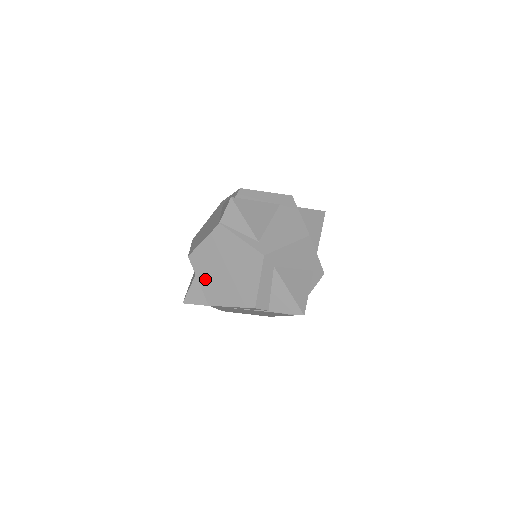
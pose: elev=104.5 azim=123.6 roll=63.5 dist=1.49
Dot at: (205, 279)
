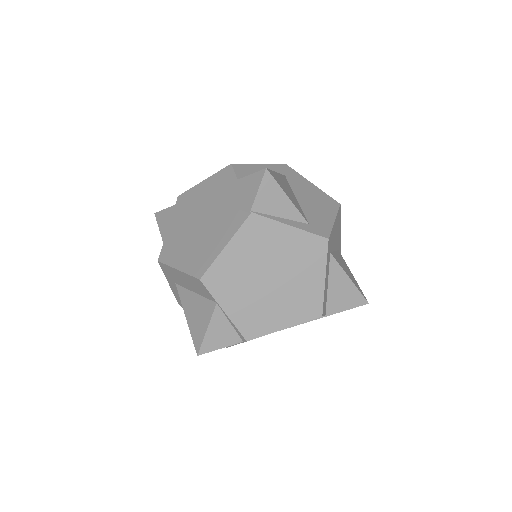
Dot at: (236, 304)
